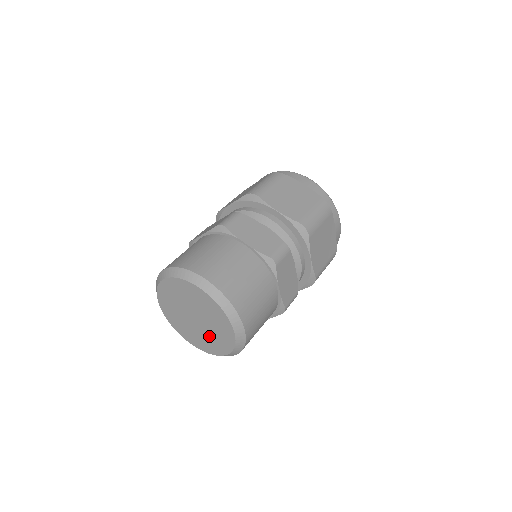
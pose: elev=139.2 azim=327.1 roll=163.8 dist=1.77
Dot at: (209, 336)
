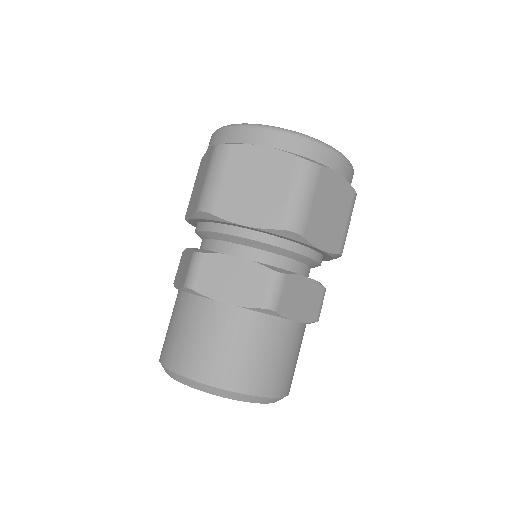
Dot at: occluded
